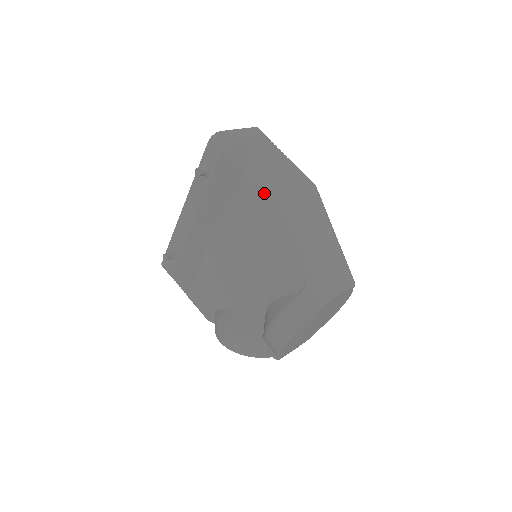
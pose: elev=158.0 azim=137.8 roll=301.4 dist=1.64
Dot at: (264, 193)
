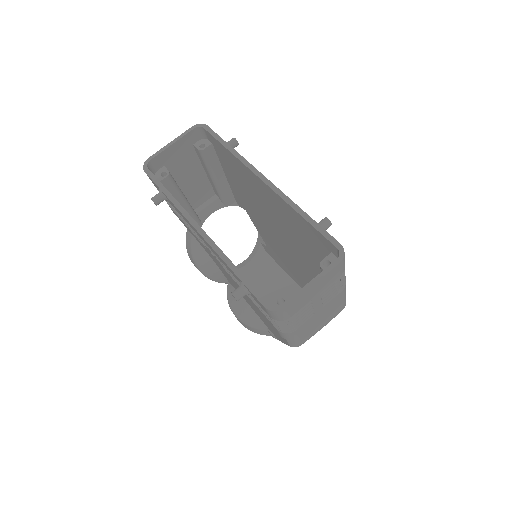
Dot at: (287, 342)
